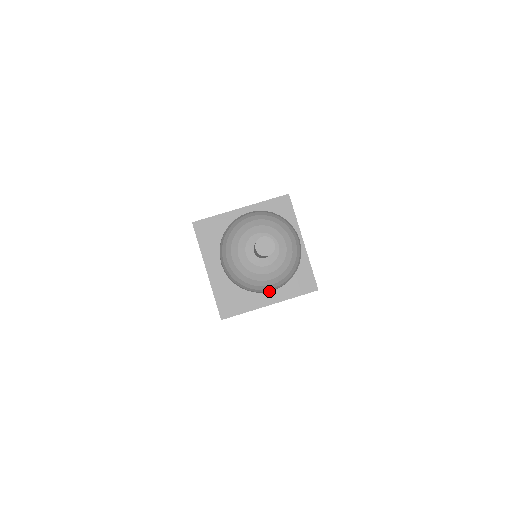
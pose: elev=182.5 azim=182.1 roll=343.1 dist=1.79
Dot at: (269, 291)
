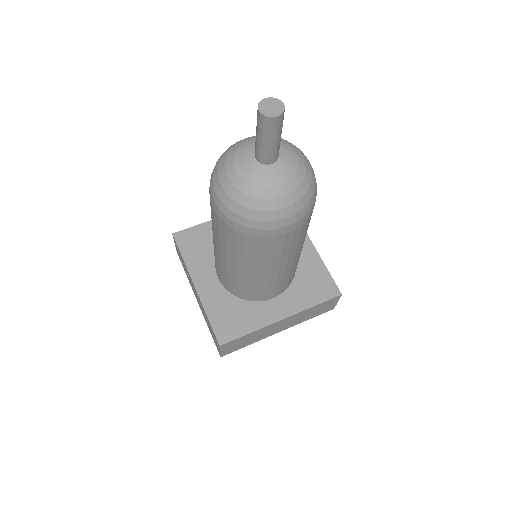
Dot at: (282, 233)
